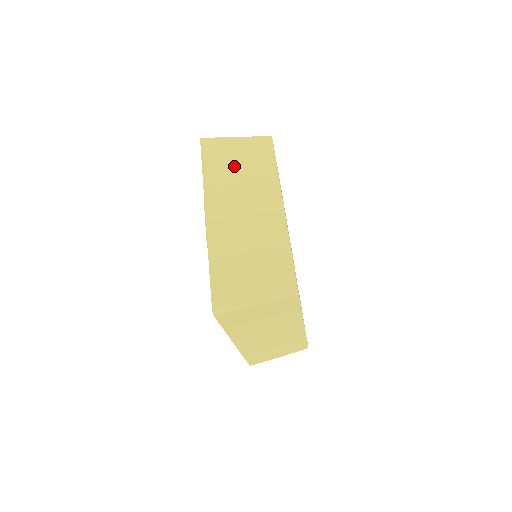
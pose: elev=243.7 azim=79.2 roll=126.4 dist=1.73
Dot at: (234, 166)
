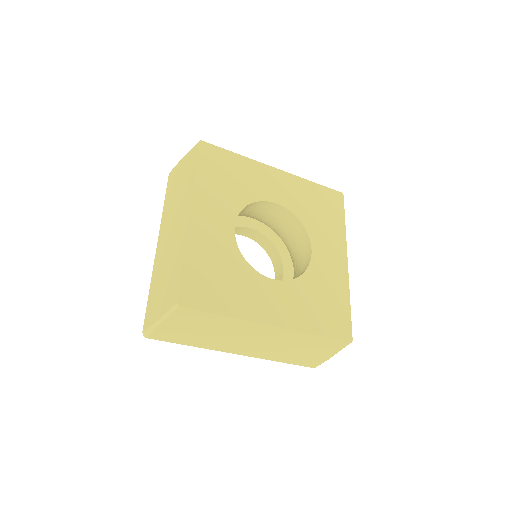
Dot at: (198, 333)
